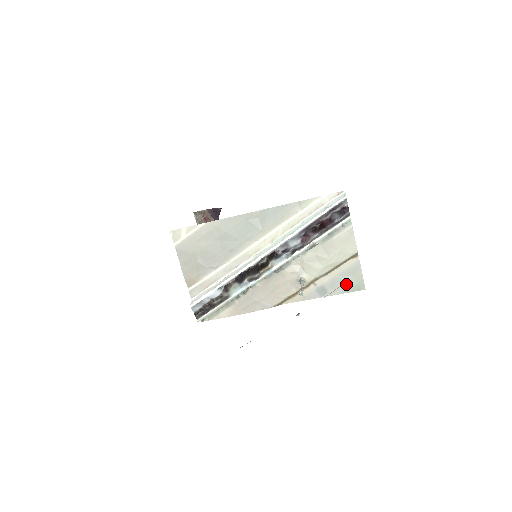
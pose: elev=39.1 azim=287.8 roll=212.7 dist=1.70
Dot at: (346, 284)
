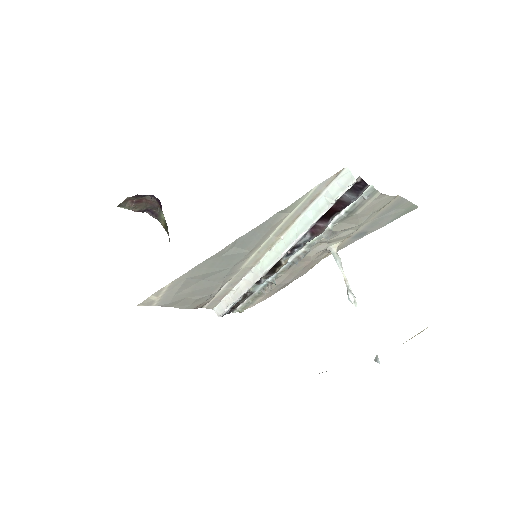
Dot at: (390, 217)
